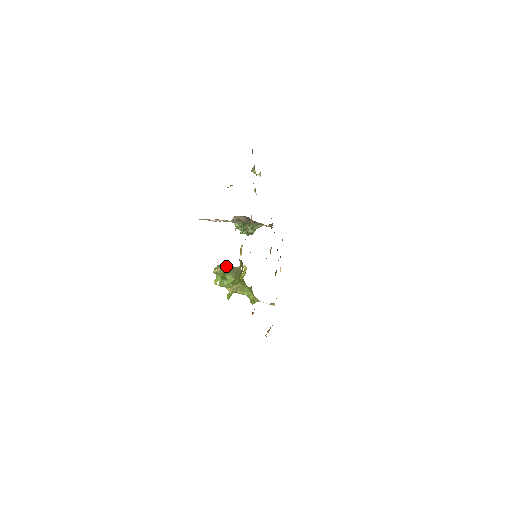
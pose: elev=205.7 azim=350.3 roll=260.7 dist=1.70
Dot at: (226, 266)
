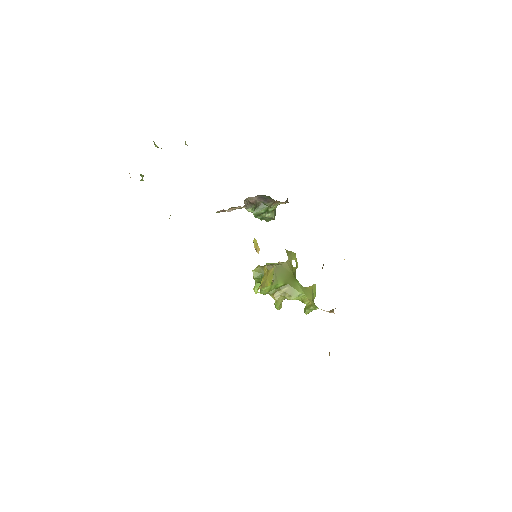
Dot at: (259, 267)
